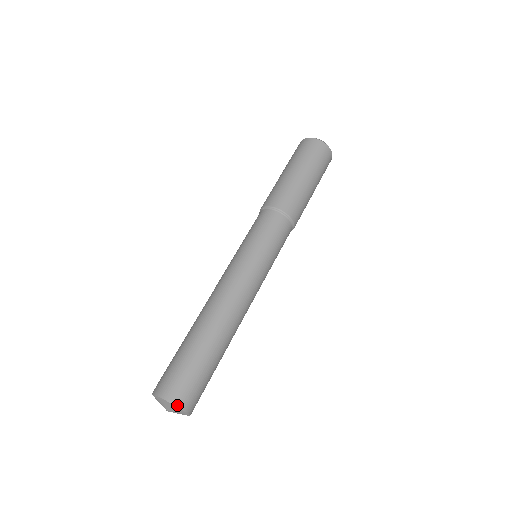
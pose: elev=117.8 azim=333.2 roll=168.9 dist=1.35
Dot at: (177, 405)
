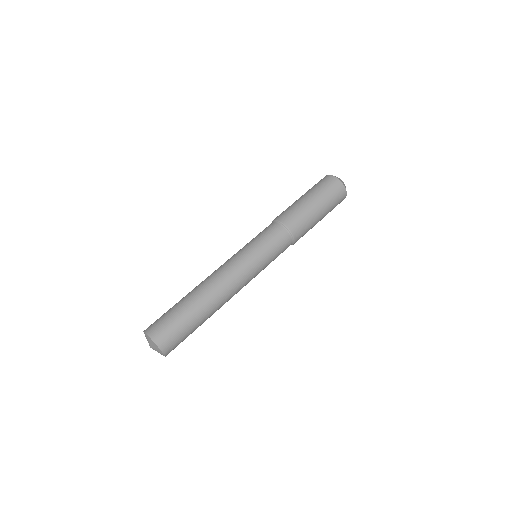
Dot at: (148, 334)
